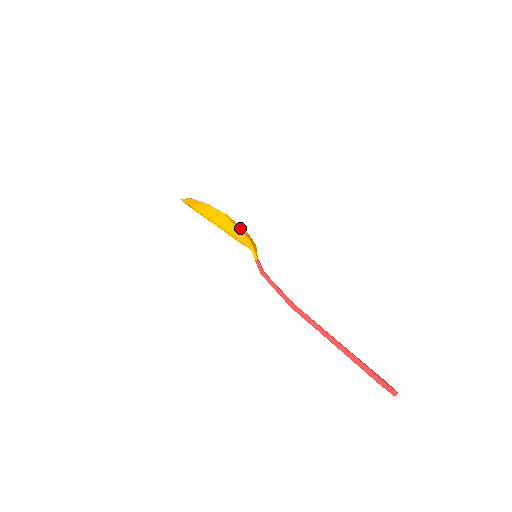
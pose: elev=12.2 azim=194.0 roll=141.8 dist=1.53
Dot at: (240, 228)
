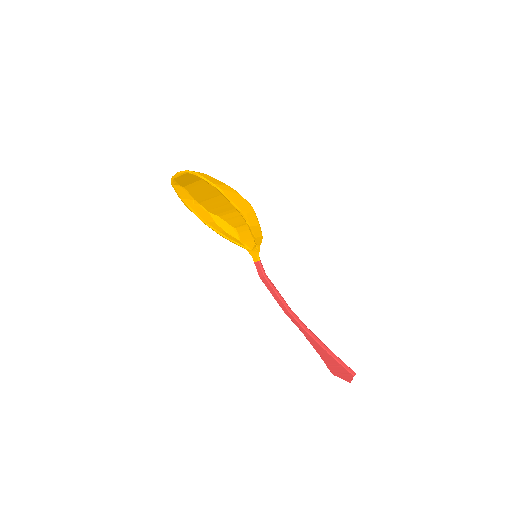
Dot at: occluded
